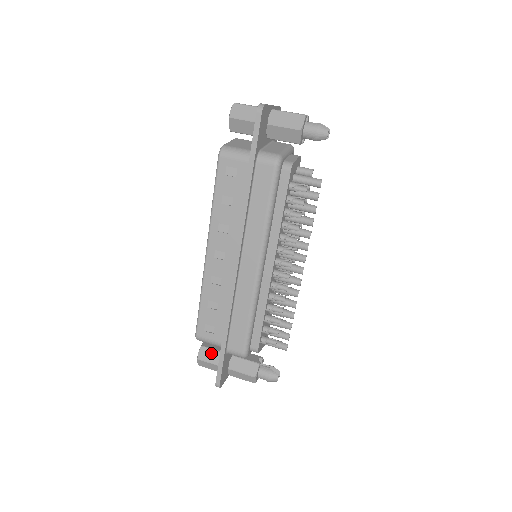
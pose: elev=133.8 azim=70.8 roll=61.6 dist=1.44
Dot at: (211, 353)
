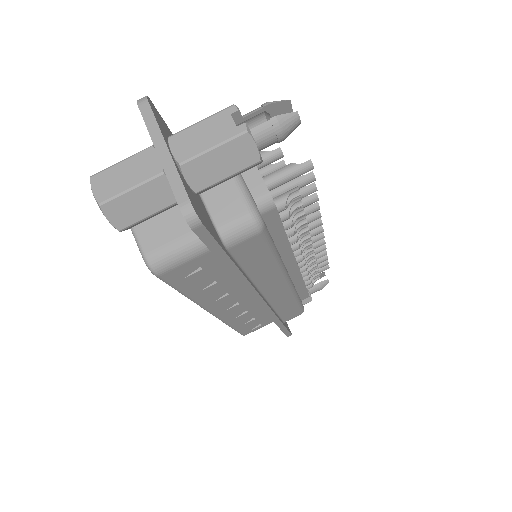
Dot at: occluded
